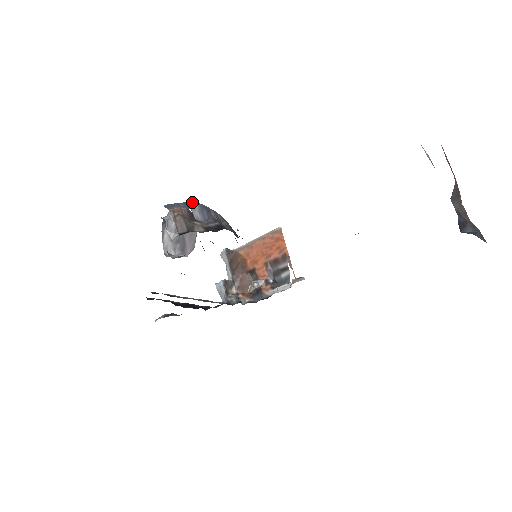
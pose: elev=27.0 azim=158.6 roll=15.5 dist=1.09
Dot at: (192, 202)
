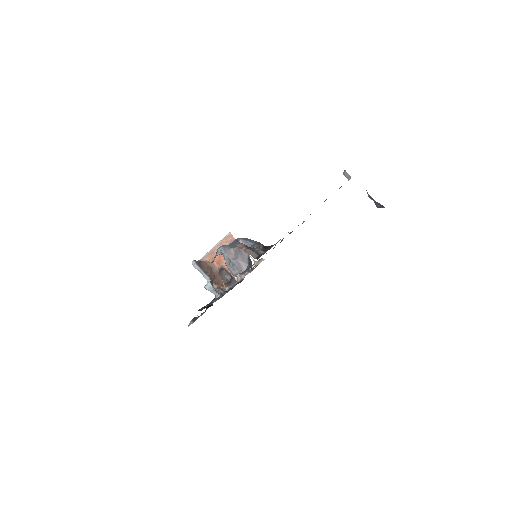
Dot at: (236, 239)
